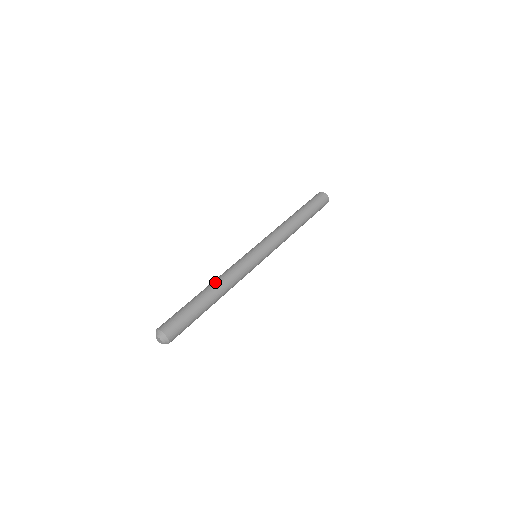
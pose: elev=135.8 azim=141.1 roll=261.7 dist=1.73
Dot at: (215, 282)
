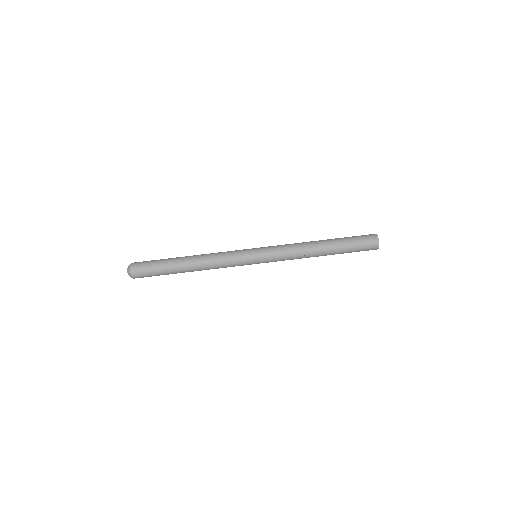
Dot at: (199, 260)
